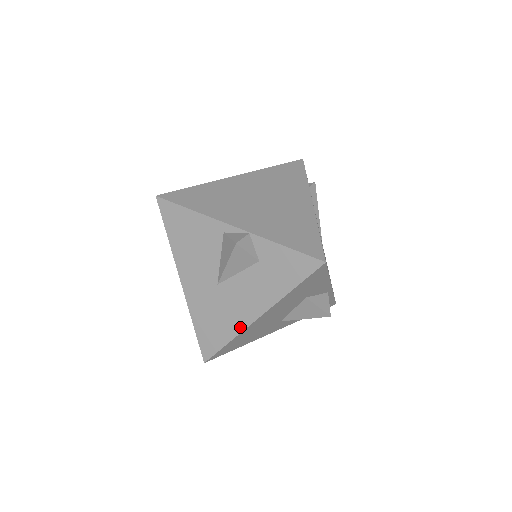
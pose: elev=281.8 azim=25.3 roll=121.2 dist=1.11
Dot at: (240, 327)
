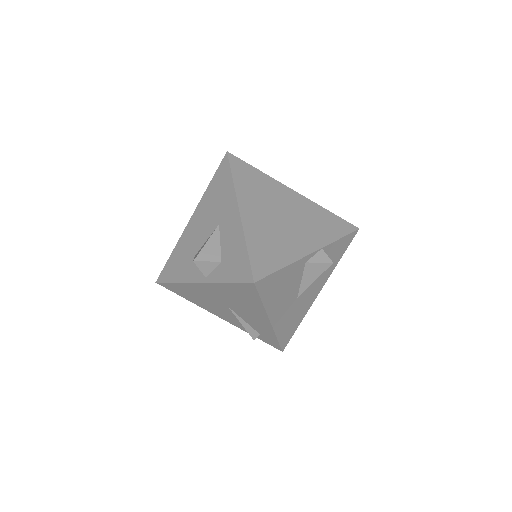
Dot at: (308, 308)
